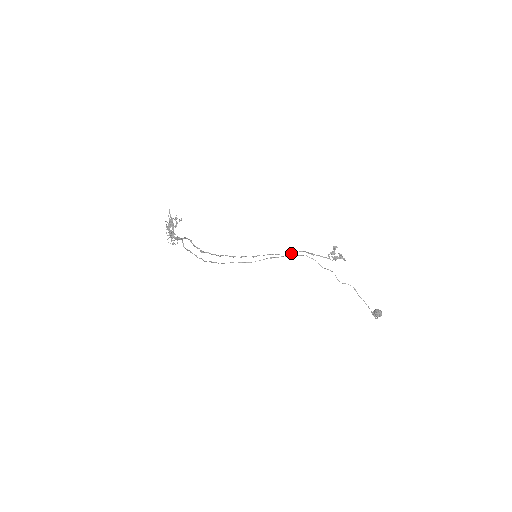
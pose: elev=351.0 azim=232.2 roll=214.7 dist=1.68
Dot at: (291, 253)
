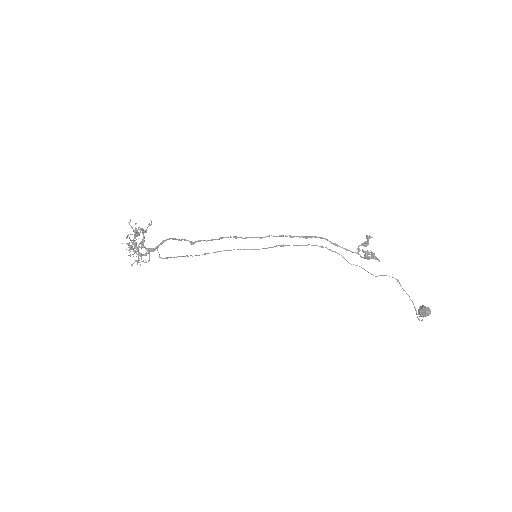
Dot at: (309, 237)
